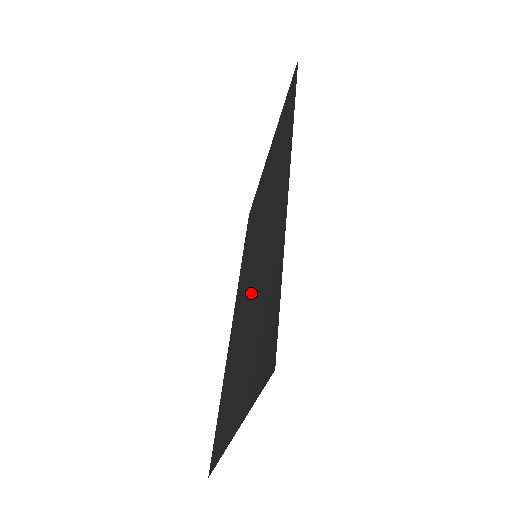
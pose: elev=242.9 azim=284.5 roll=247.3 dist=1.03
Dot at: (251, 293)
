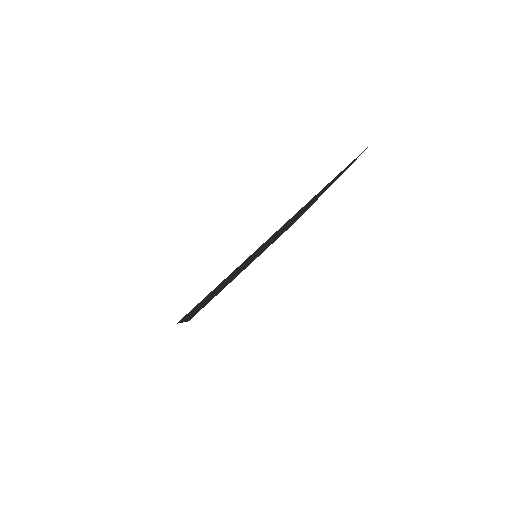
Dot at: occluded
